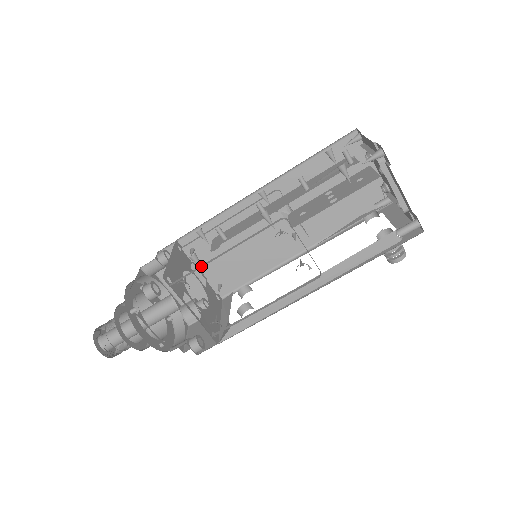
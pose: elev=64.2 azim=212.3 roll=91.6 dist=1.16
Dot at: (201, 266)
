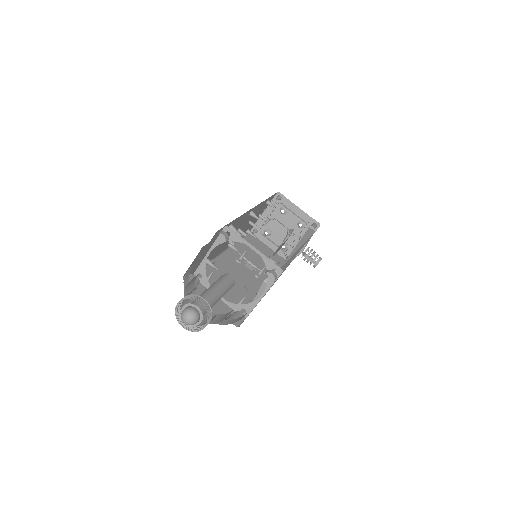
Dot at: occluded
